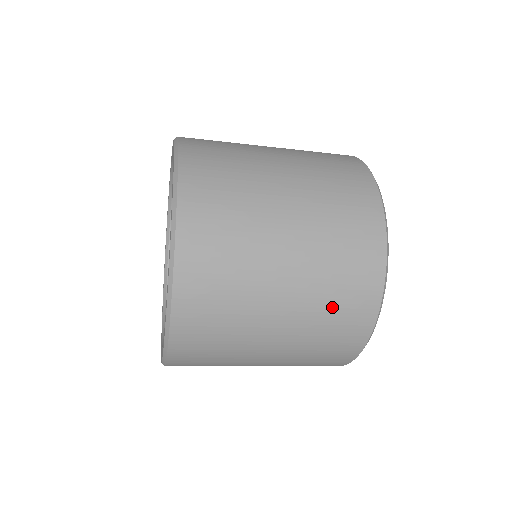
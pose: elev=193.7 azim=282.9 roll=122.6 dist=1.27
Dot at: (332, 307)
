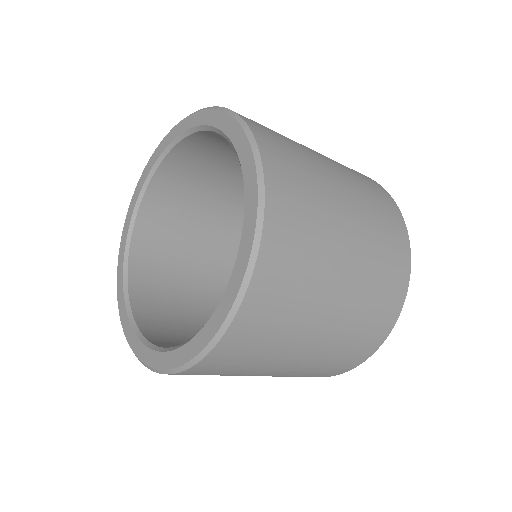
Dot at: (370, 195)
